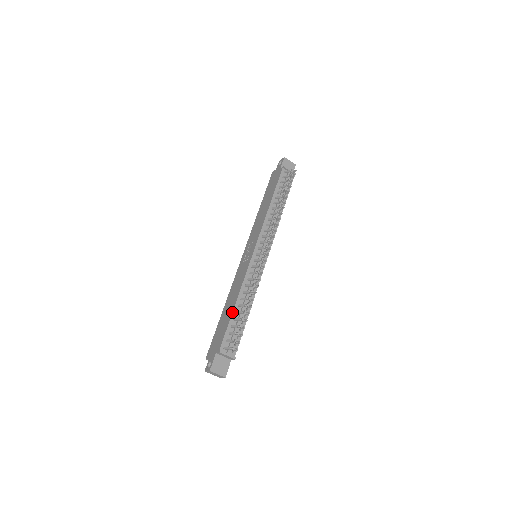
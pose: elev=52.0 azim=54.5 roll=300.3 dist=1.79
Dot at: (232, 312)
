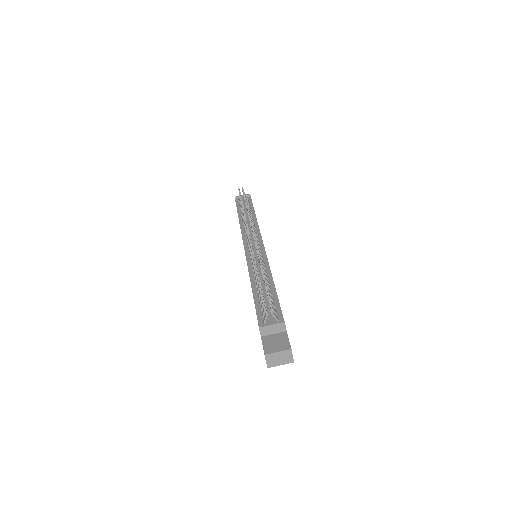
Dot at: occluded
